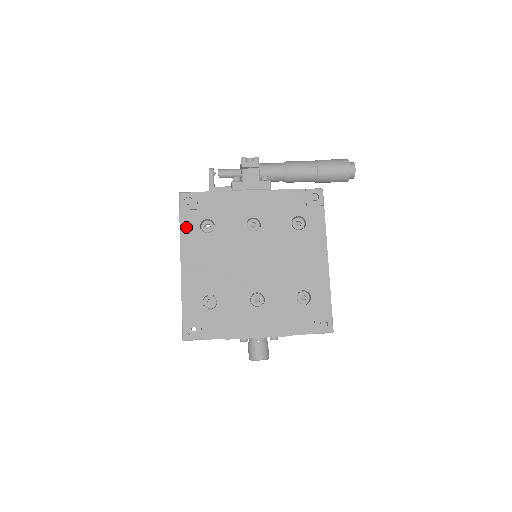
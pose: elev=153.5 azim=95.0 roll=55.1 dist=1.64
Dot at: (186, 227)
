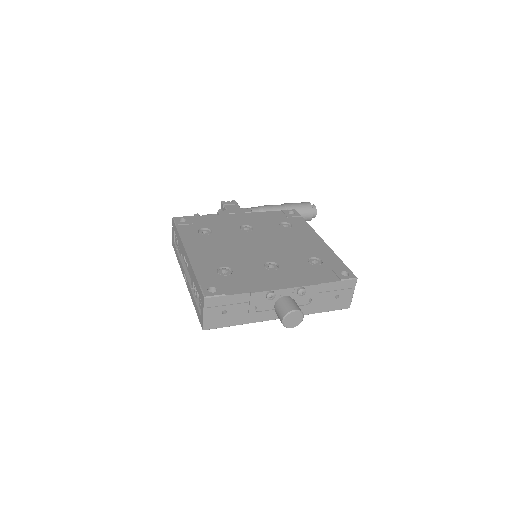
Dot at: (185, 233)
